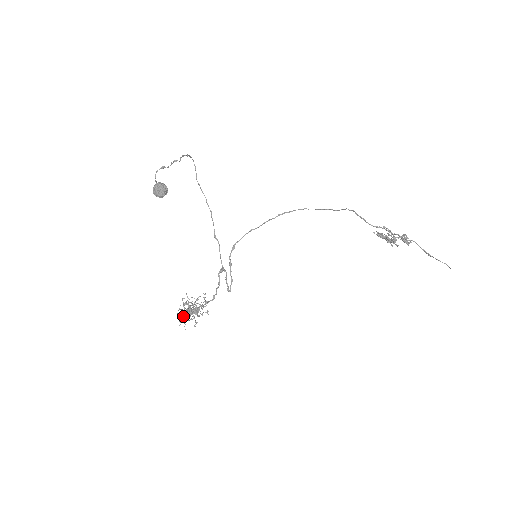
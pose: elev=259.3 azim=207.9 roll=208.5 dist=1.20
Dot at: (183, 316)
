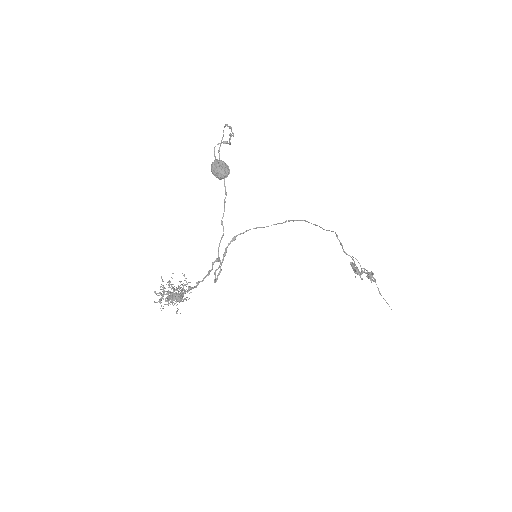
Dot at: (162, 297)
